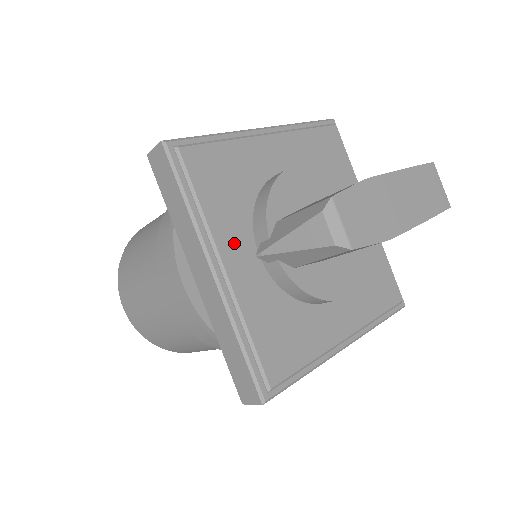
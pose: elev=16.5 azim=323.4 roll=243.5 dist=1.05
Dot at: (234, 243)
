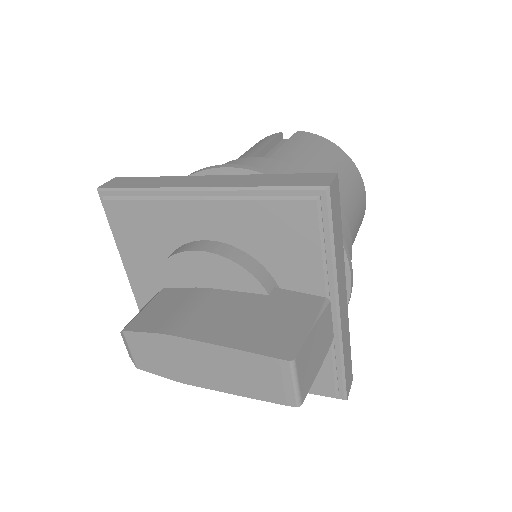
Dot at: (145, 279)
